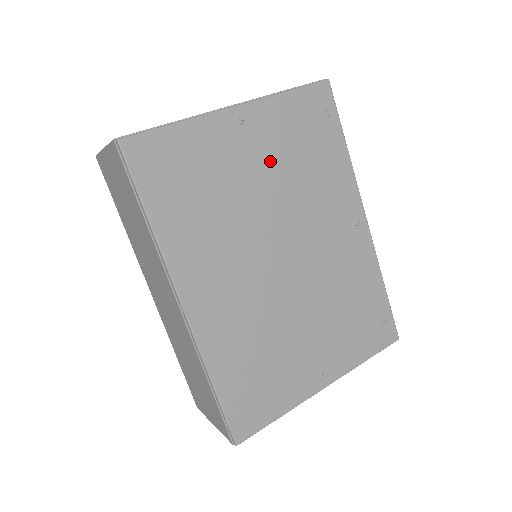
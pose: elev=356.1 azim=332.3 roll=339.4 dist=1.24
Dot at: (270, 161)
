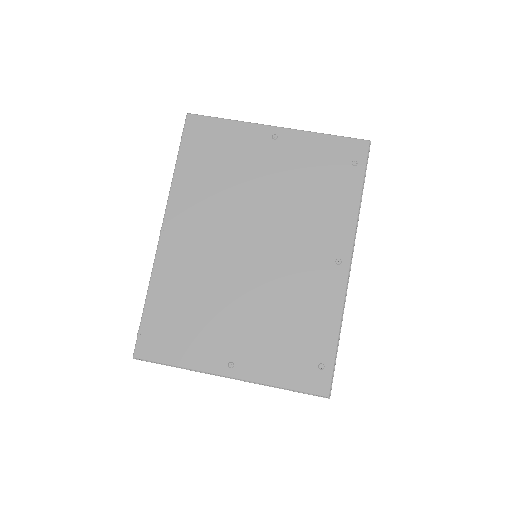
Dot at: (283, 174)
